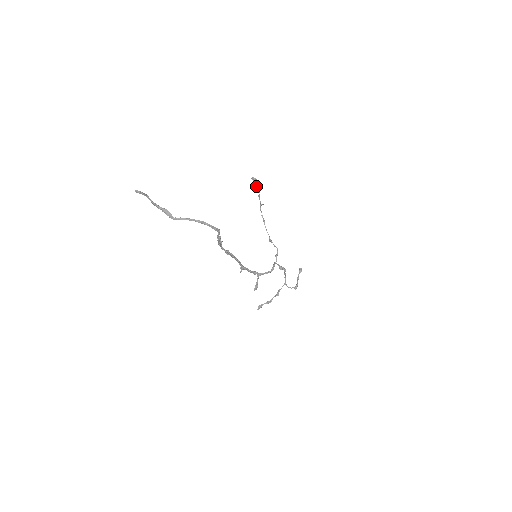
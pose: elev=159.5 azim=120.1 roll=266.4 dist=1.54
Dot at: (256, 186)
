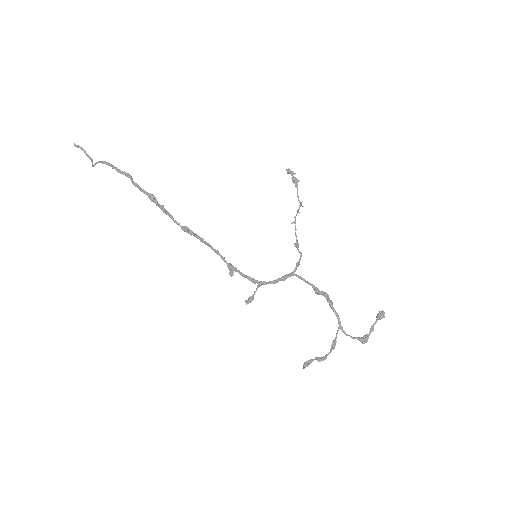
Dot at: (292, 180)
